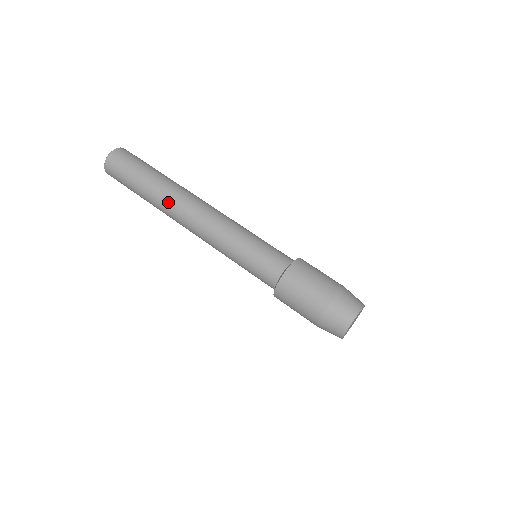
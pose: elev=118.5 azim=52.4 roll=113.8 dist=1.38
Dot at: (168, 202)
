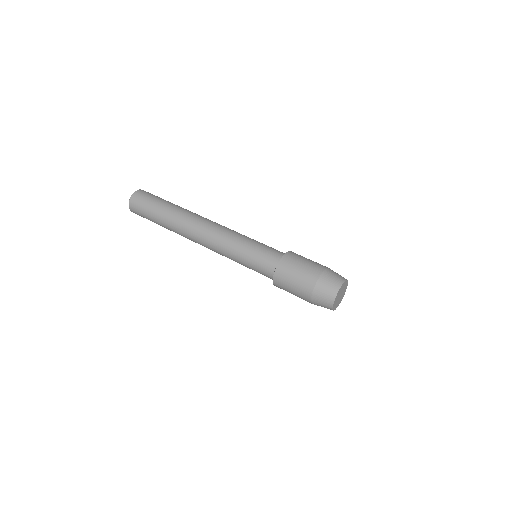
Dot at: (182, 222)
